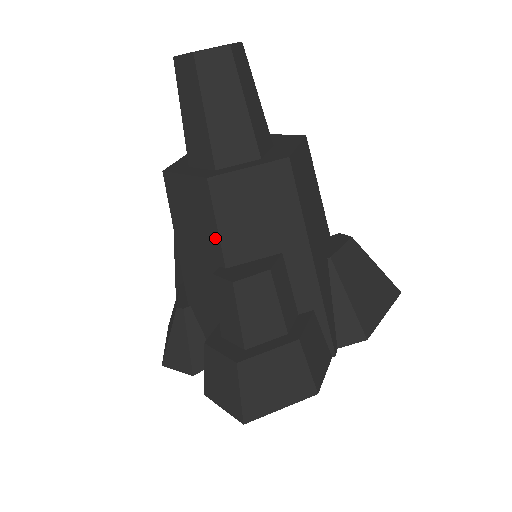
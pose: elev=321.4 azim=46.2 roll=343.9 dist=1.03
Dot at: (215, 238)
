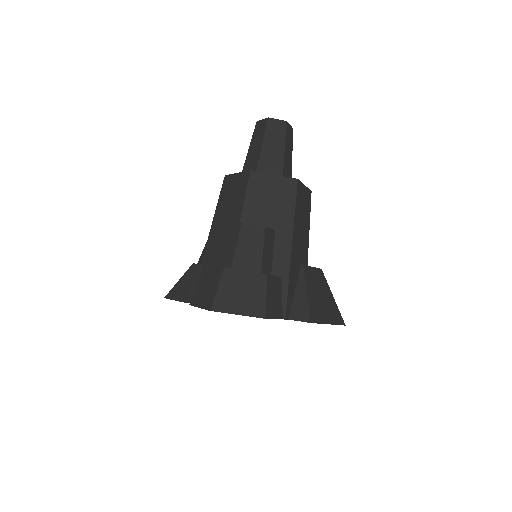
Dot at: (241, 206)
